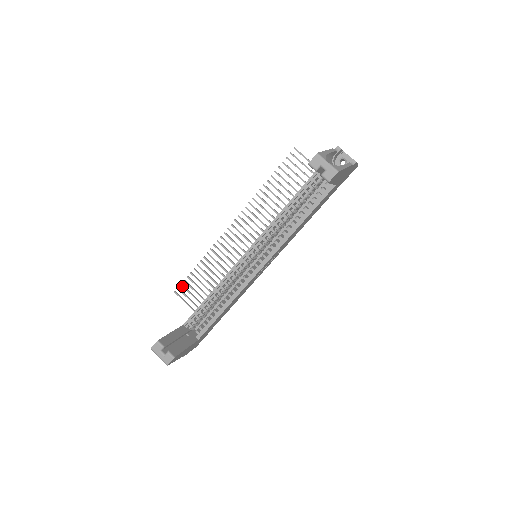
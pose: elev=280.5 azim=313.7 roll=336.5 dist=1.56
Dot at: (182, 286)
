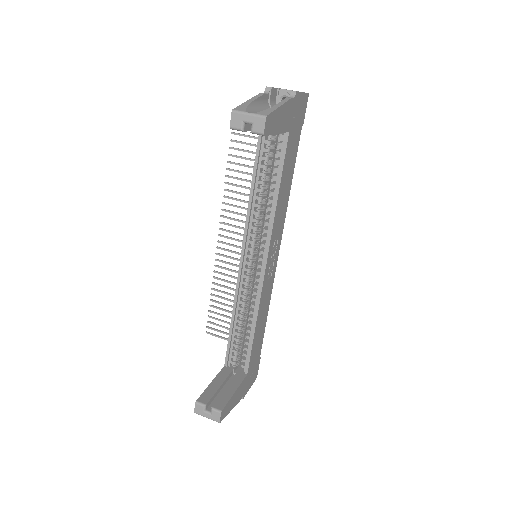
Dot at: occluded
